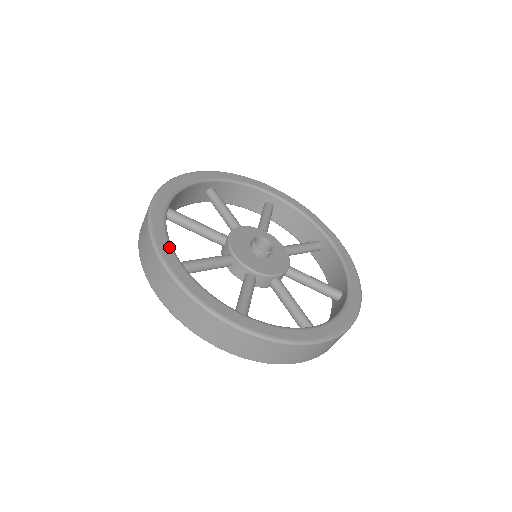
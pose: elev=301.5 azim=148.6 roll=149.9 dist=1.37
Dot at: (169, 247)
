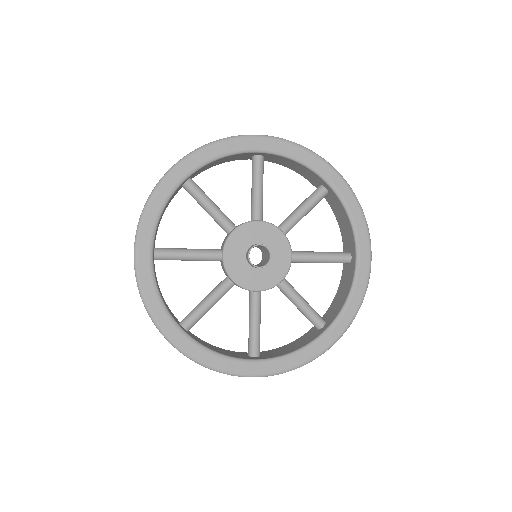
Dot at: (172, 325)
